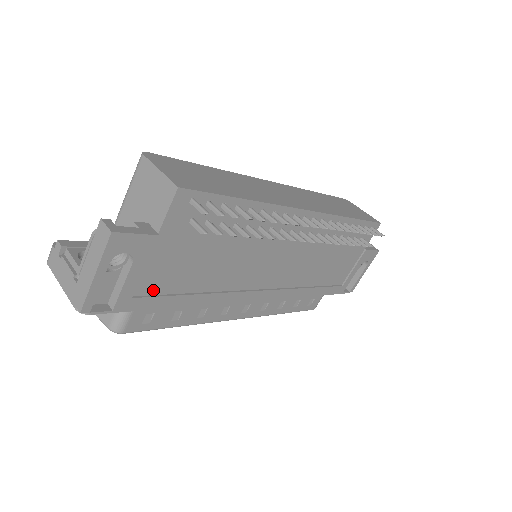
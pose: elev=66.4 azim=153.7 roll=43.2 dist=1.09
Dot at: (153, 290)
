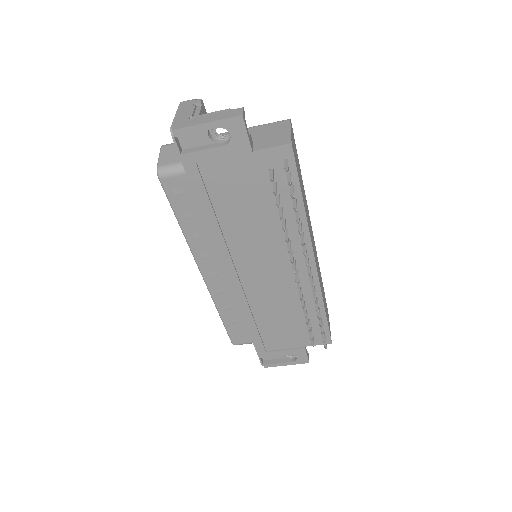
Dot at: (207, 177)
